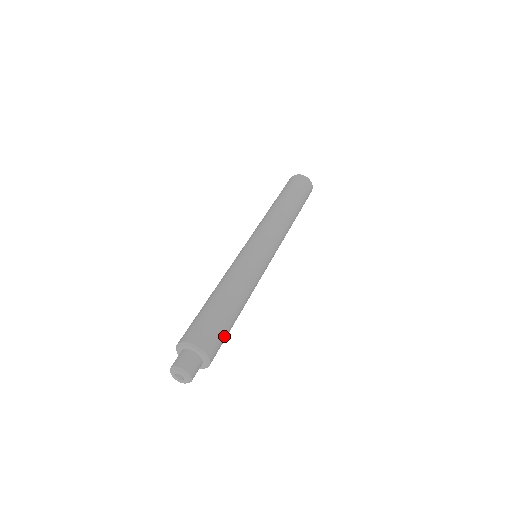
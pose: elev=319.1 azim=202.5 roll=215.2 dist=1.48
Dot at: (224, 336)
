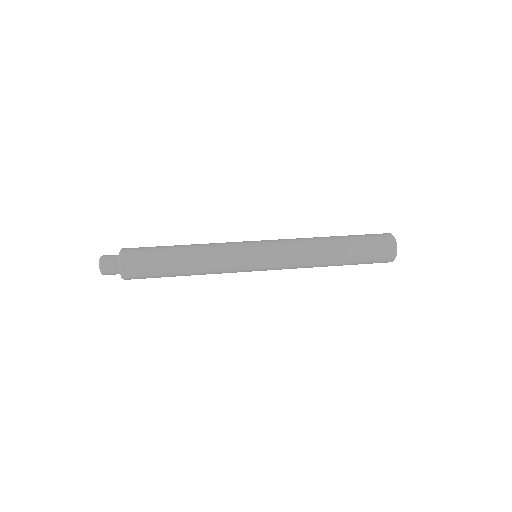
Dot at: (151, 277)
